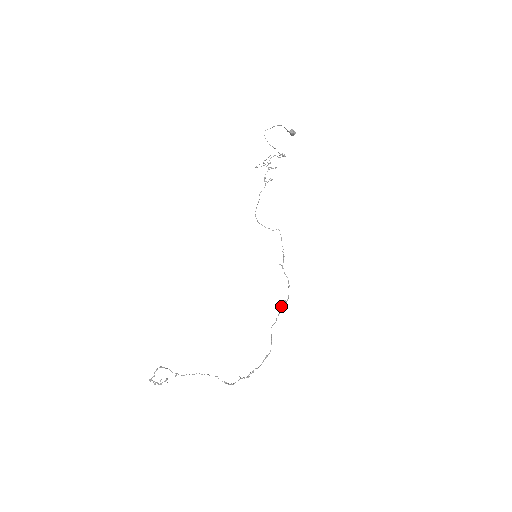
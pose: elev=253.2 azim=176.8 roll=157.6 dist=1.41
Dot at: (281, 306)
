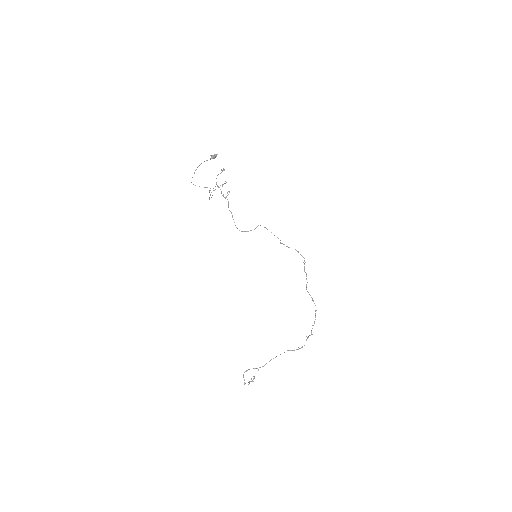
Dot at: (304, 268)
